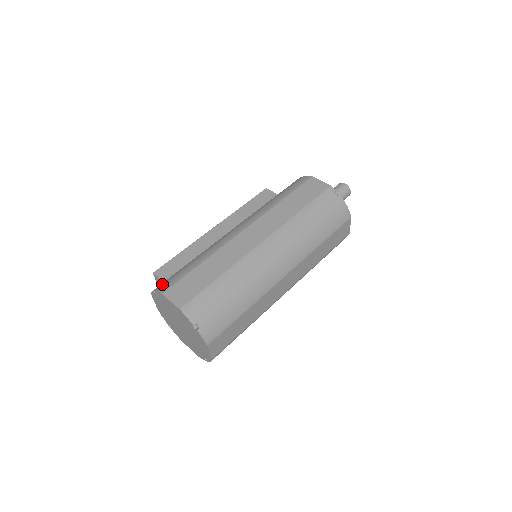
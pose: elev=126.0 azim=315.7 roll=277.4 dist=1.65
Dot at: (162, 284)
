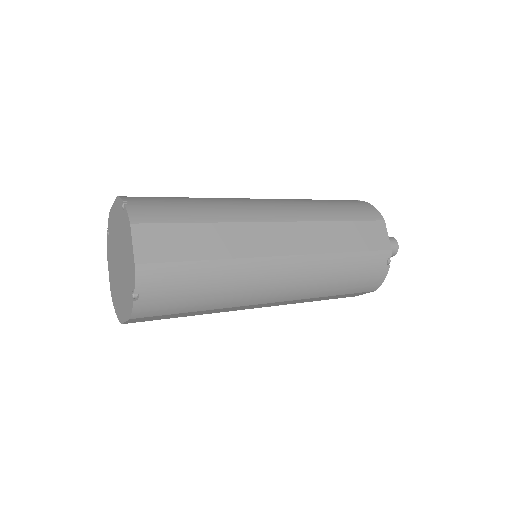
Dot at: occluded
